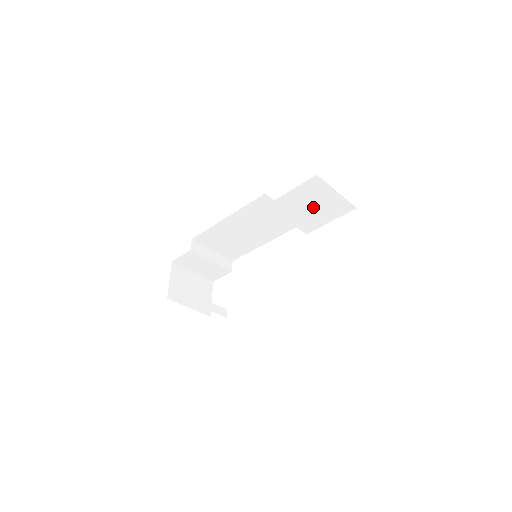
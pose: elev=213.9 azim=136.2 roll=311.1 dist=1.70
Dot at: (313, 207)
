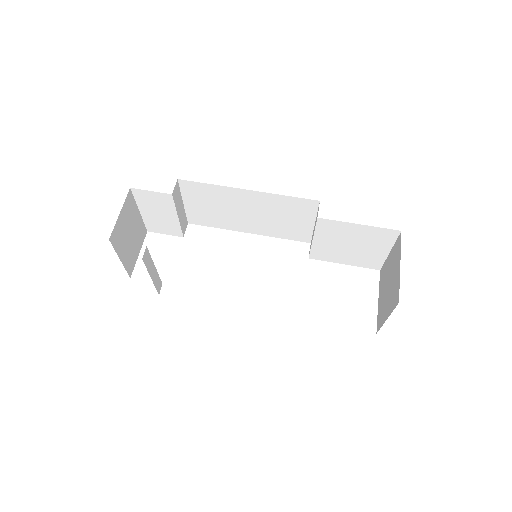
Dot at: (352, 247)
